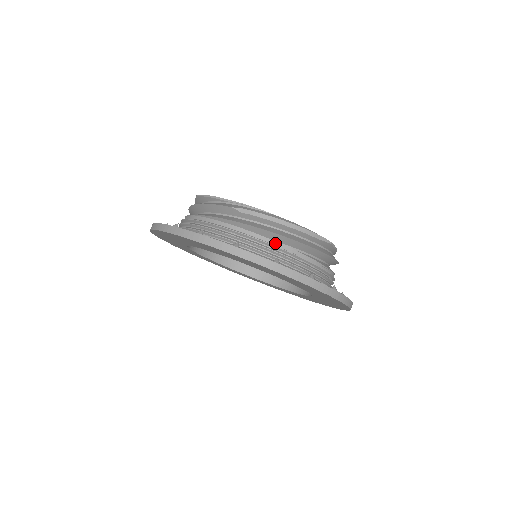
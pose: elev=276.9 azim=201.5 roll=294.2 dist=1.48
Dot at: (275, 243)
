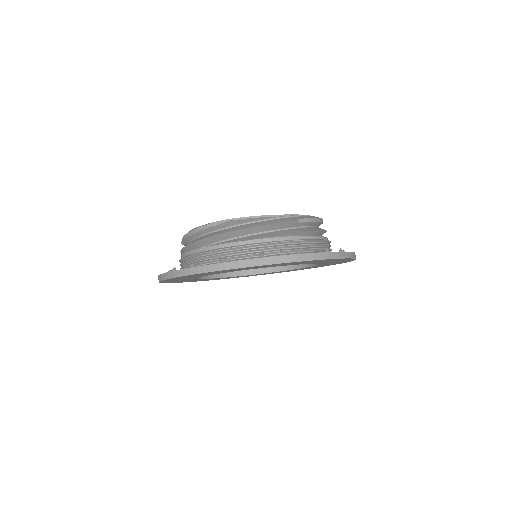
Dot at: (325, 238)
